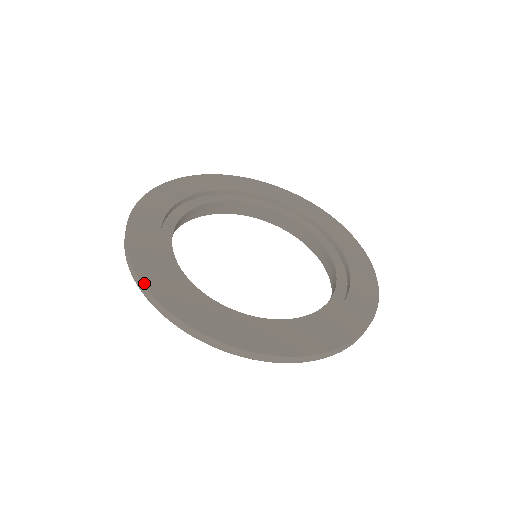
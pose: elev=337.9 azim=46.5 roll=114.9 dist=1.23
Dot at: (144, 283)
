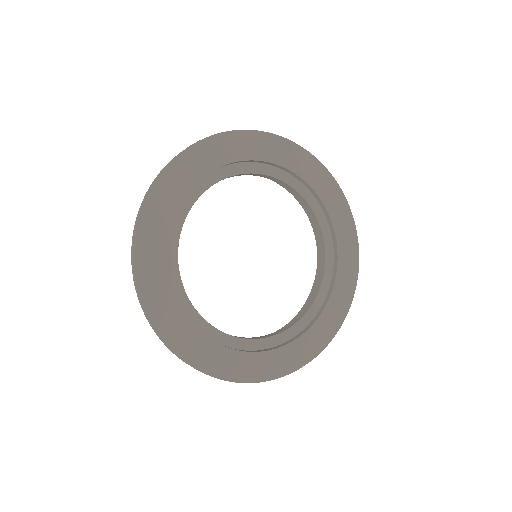
Dot at: (140, 291)
